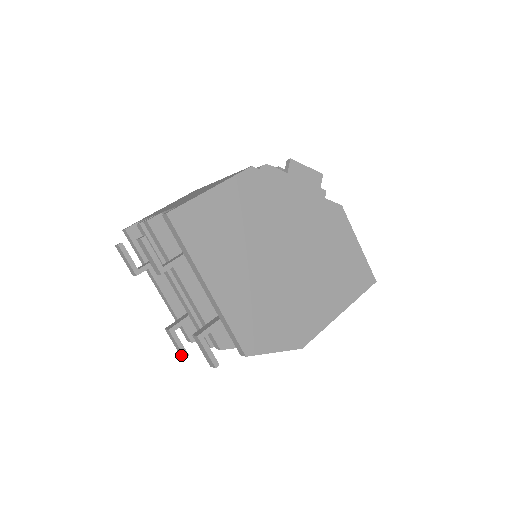
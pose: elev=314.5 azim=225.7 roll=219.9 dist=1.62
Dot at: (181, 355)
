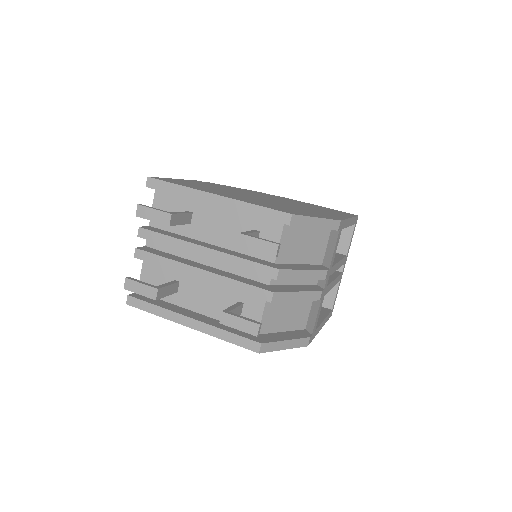
Dot at: (255, 332)
